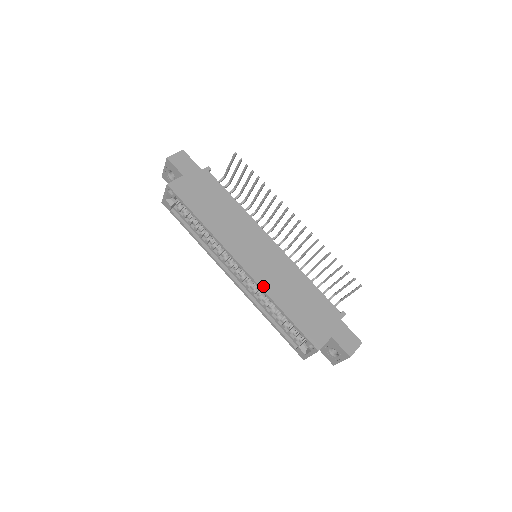
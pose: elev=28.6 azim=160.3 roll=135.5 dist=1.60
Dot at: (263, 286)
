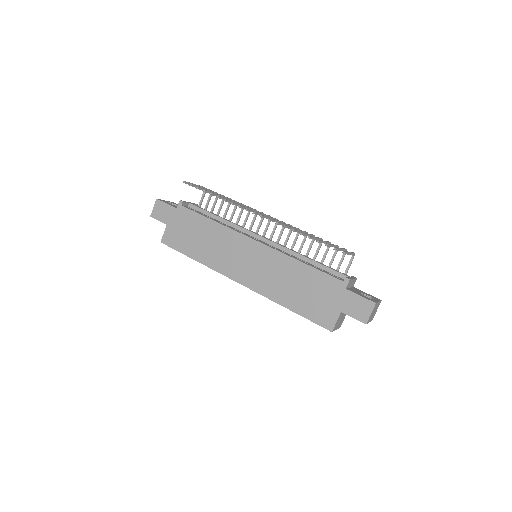
Dot at: (263, 293)
